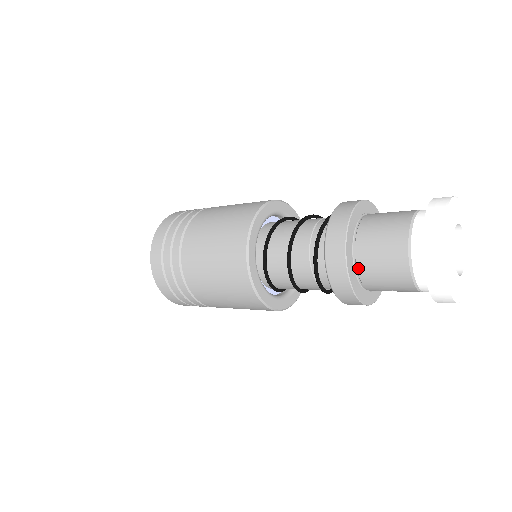
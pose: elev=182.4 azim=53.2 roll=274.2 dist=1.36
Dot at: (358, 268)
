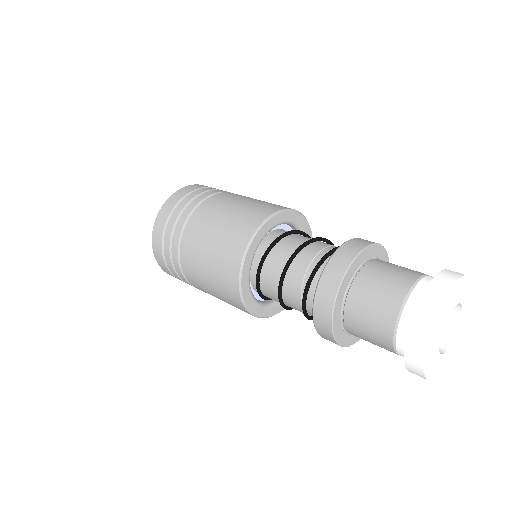
Dot at: (345, 312)
